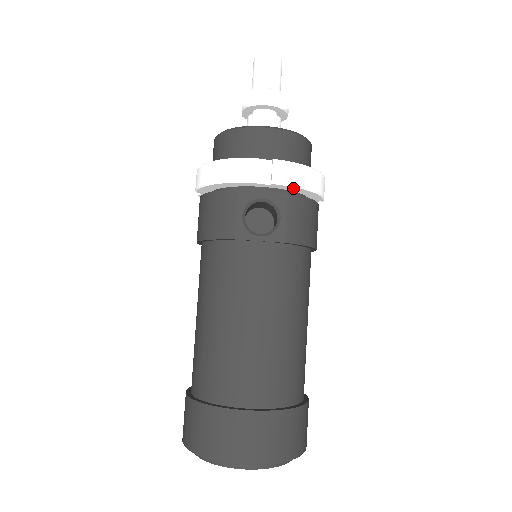
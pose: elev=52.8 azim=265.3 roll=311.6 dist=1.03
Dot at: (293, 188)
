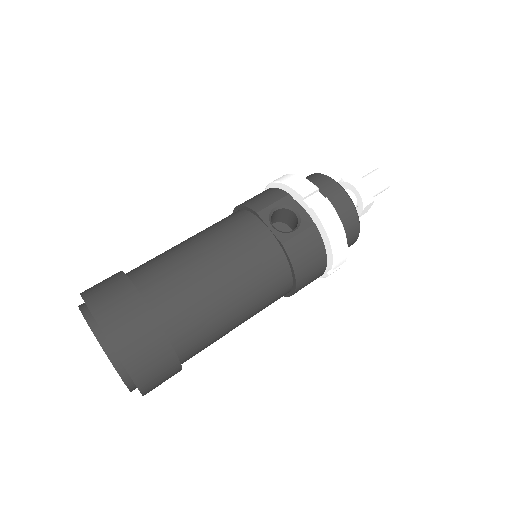
Dot at: (321, 226)
